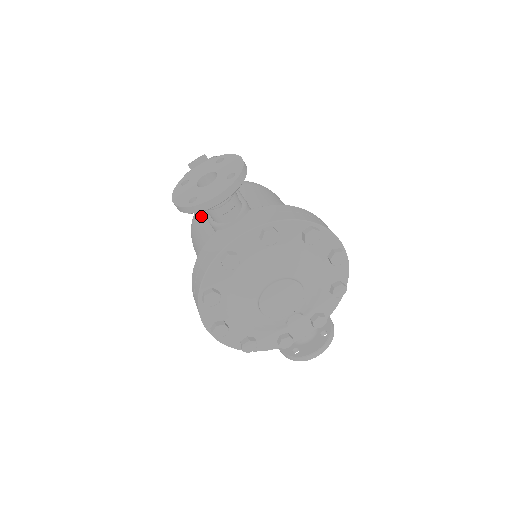
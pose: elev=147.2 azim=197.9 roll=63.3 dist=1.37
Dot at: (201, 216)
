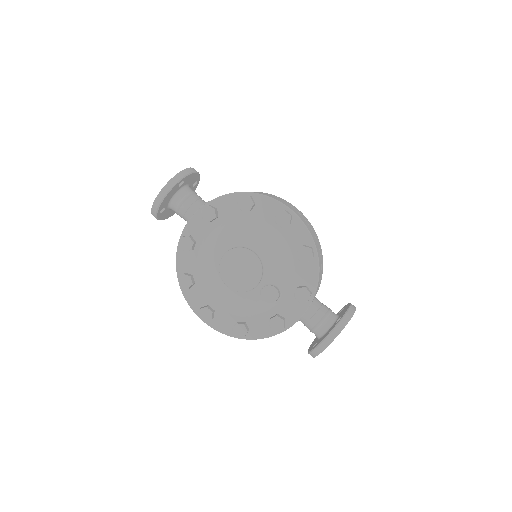
Dot at: occluded
